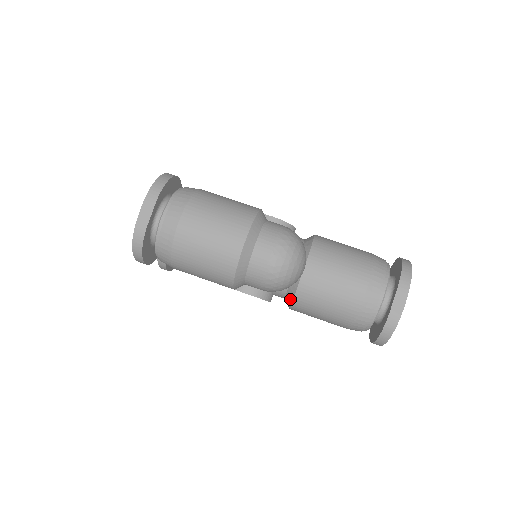
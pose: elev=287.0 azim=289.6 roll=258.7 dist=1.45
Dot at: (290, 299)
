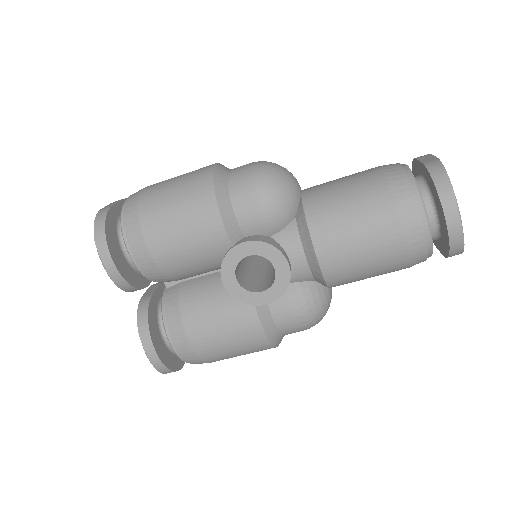
Dot at: occluded
